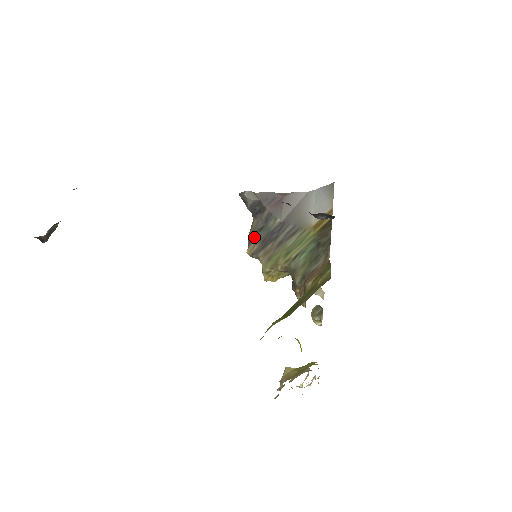
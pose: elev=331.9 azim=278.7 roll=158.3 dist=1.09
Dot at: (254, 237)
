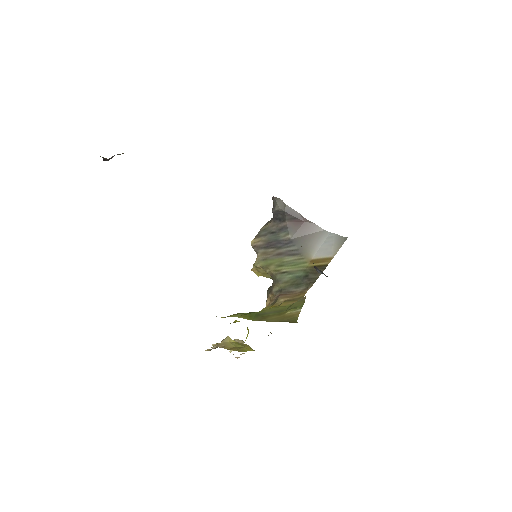
Dot at: (264, 234)
